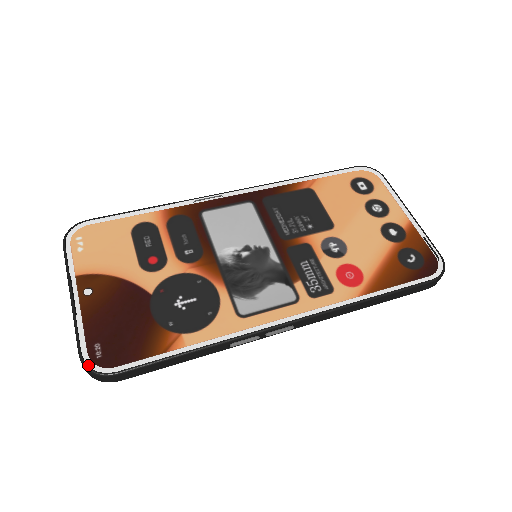
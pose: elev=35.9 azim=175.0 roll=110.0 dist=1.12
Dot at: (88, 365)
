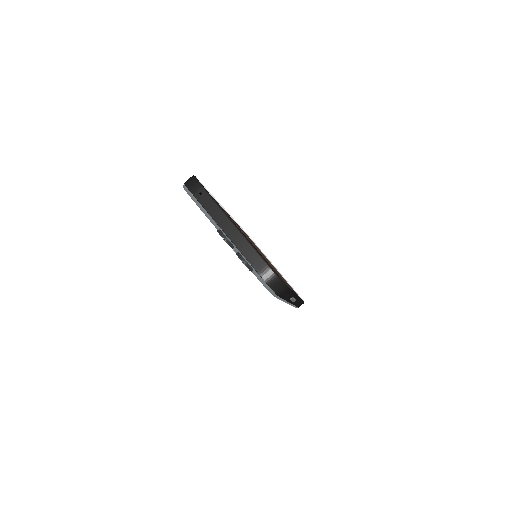
Dot at: (278, 275)
